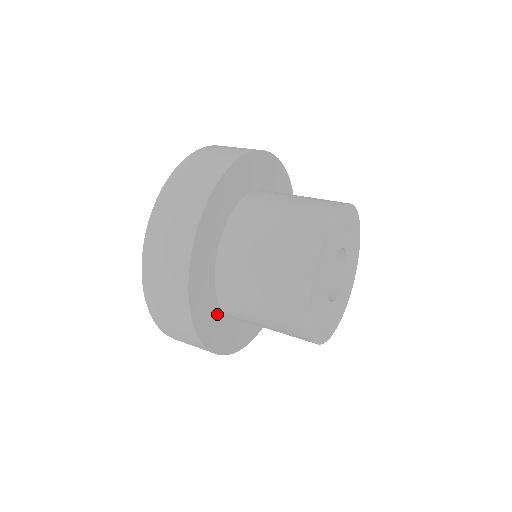
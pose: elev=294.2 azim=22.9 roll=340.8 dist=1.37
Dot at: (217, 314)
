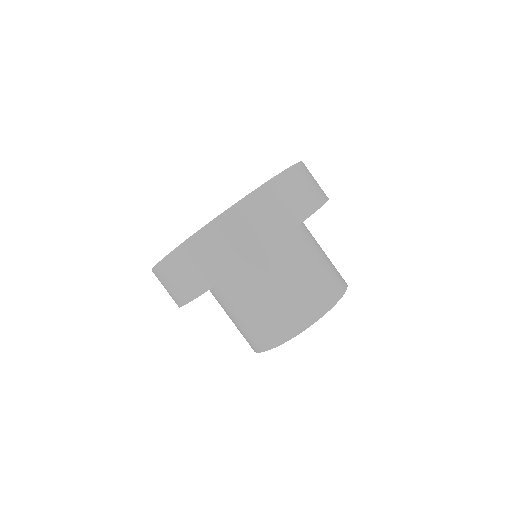
Dot at: occluded
